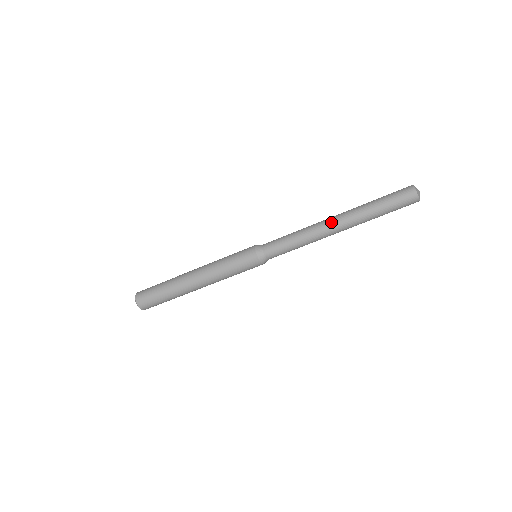
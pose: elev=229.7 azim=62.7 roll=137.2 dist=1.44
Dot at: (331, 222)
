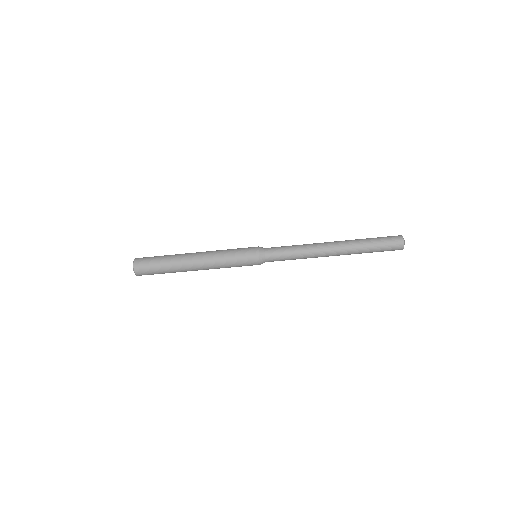
Dot at: (329, 245)
